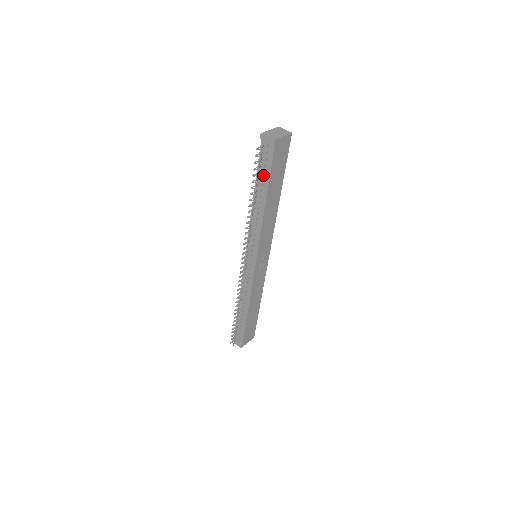
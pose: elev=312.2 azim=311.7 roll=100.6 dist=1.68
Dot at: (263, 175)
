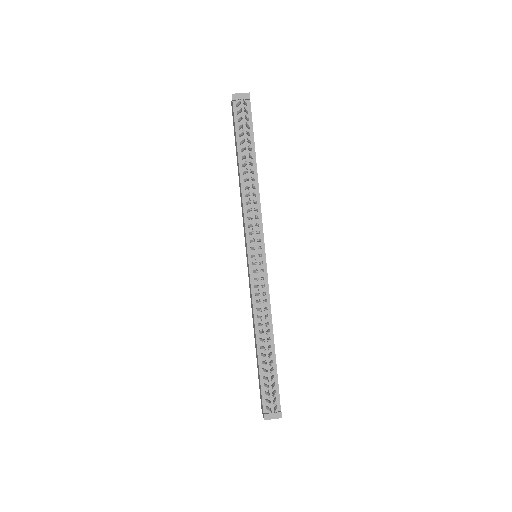
Dot at: (248, 133)
